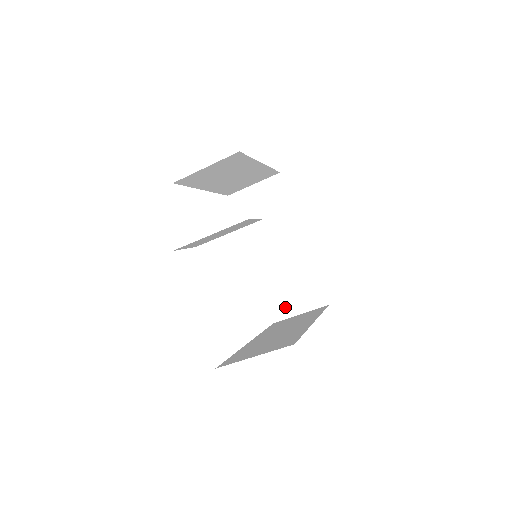
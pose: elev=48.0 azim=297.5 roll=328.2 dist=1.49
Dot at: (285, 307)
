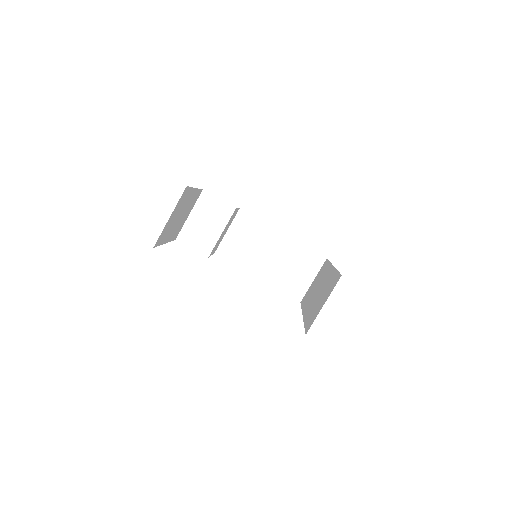
Dot at: (315, 315)
